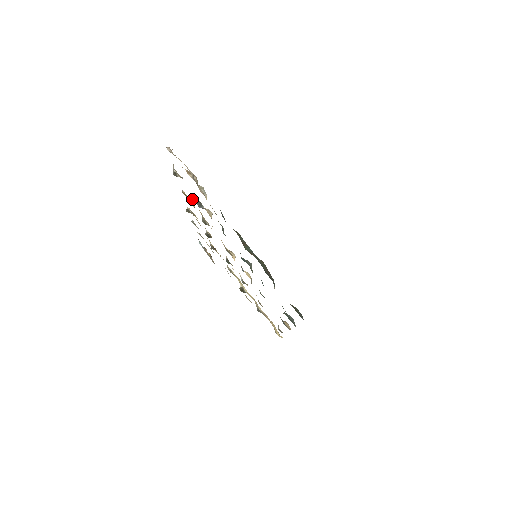
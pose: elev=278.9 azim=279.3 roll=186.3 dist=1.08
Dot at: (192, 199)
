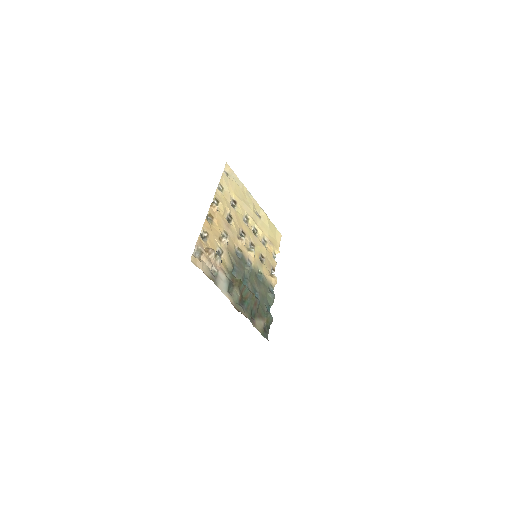
Dot at: (215, 205)
